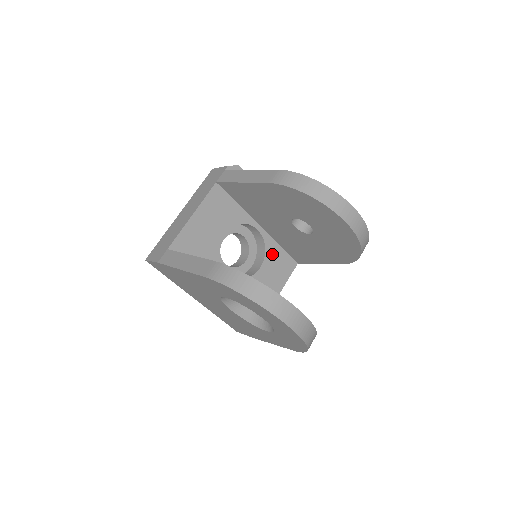
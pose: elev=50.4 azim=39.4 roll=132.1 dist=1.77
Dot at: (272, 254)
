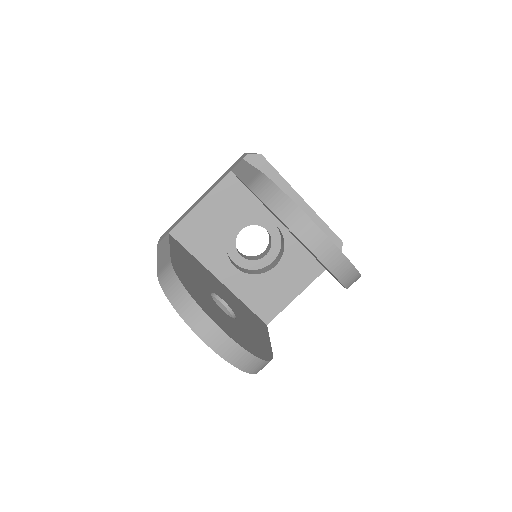
Dot at: (292, 254)
